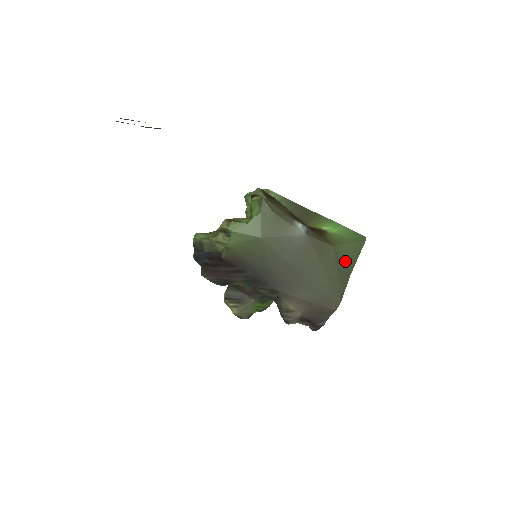
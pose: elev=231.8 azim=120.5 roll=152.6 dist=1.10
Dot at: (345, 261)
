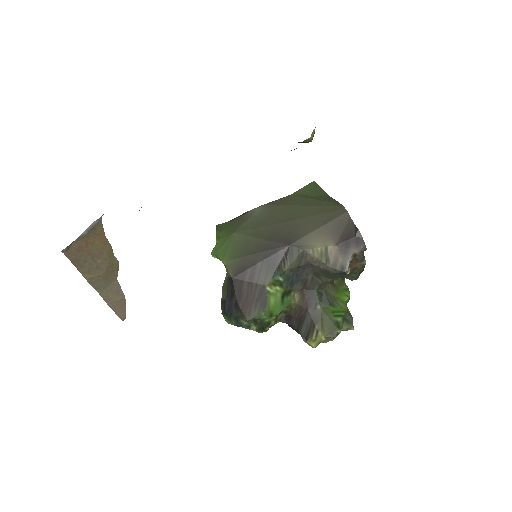
Dot at: (313, 194)
